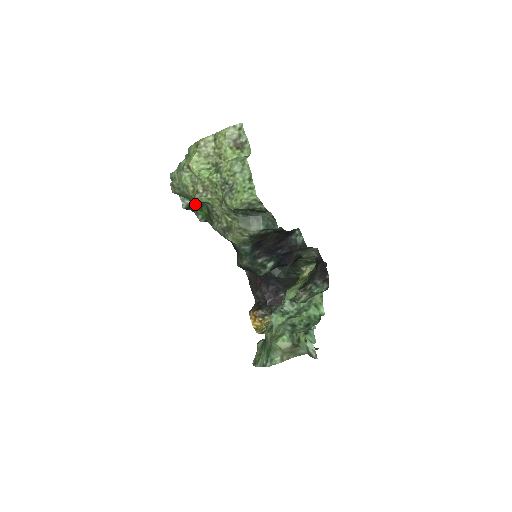
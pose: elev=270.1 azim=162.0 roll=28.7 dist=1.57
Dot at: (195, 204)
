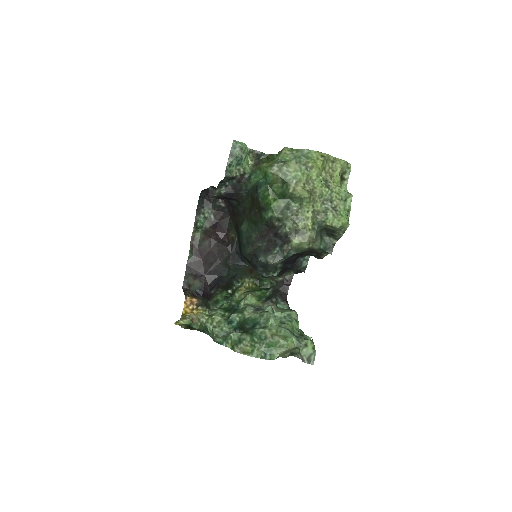
Dot at: (273, 192)
